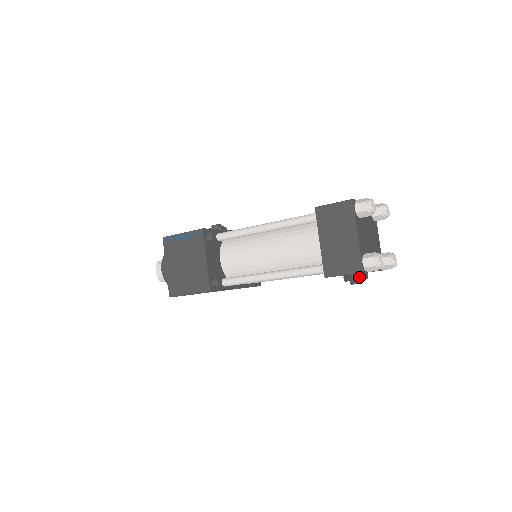
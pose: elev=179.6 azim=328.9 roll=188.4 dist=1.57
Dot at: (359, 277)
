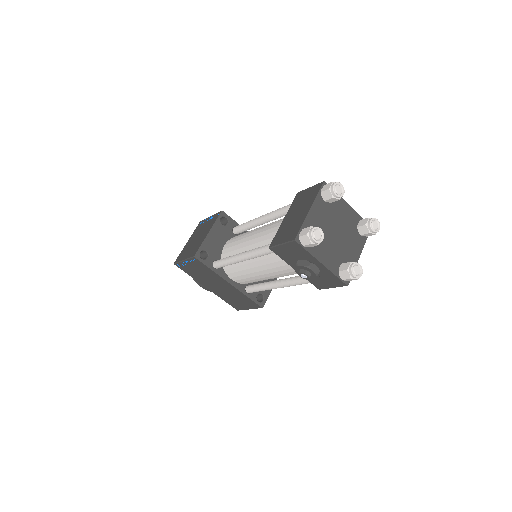
Dot at: (304, 263)
